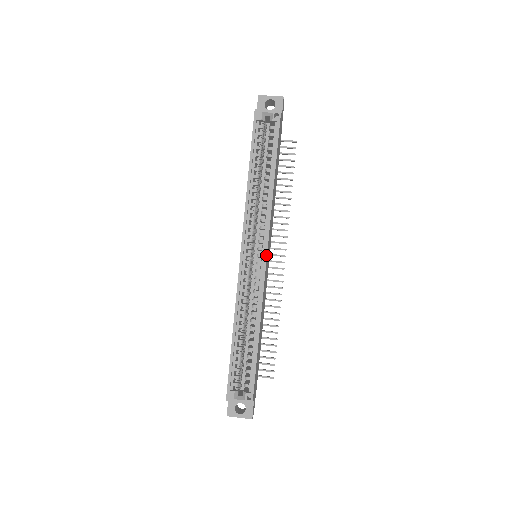
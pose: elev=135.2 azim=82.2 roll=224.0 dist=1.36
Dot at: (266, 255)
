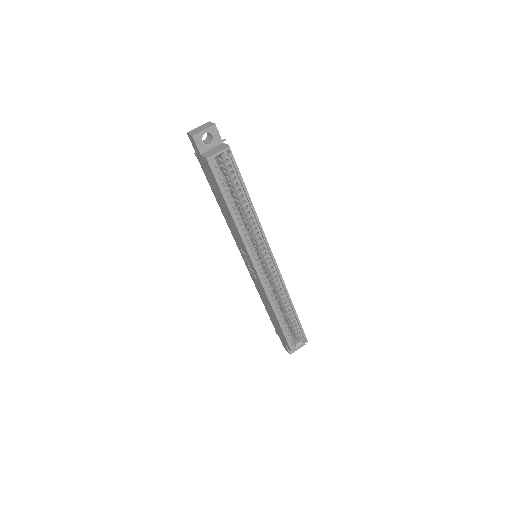
Dot at: (274, 258)
